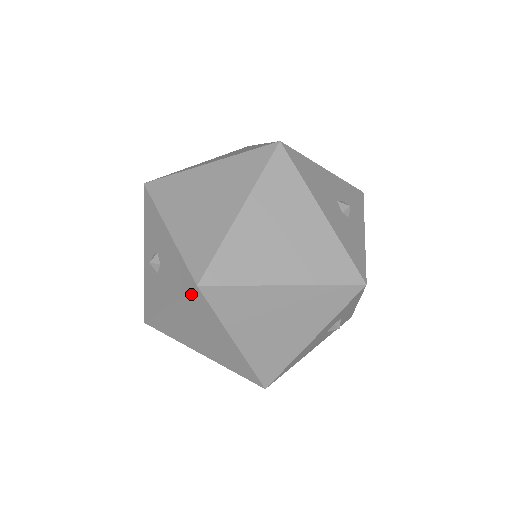
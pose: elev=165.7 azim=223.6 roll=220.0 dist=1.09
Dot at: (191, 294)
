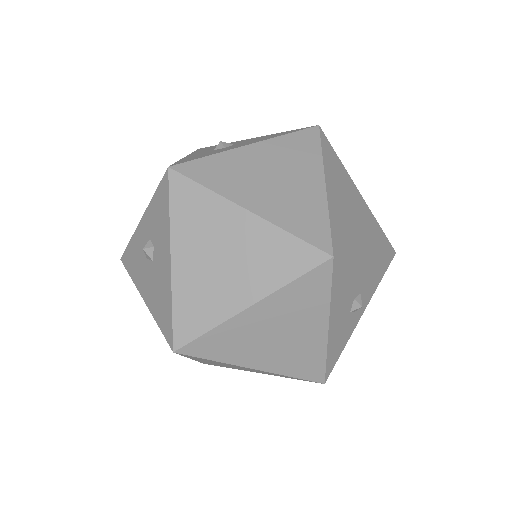
Dot at: (304, 132)
